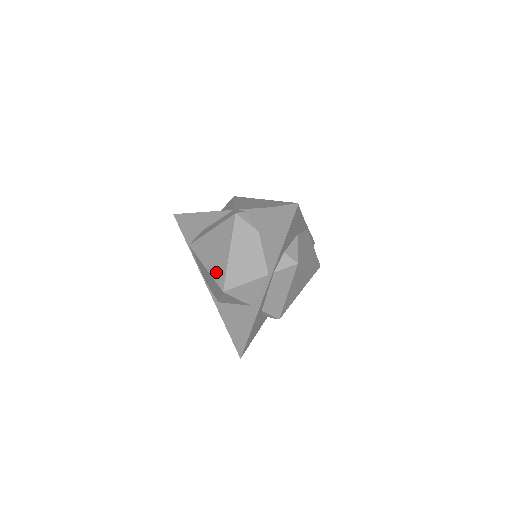
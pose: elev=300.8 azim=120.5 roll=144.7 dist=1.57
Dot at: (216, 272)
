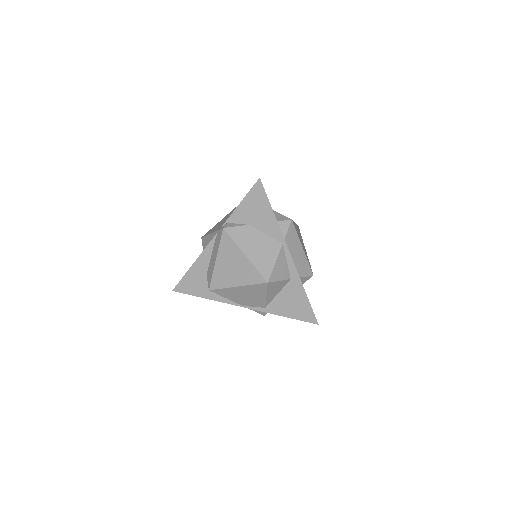
Dot at: (249, 278)
